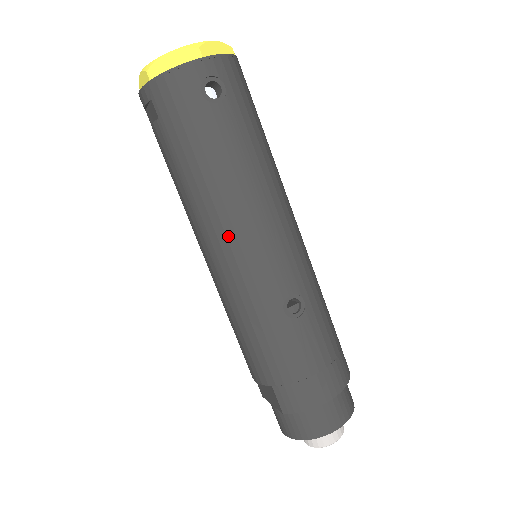
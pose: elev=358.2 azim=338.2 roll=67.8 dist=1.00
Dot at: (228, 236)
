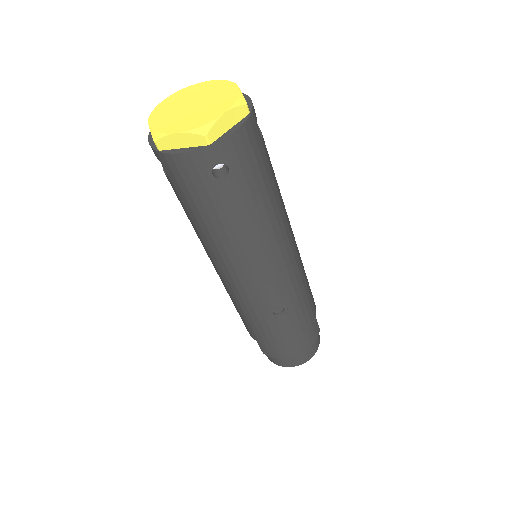
Dot at: (229, 269)
